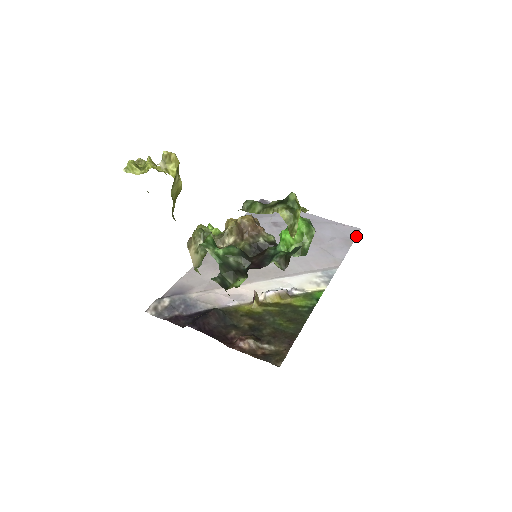
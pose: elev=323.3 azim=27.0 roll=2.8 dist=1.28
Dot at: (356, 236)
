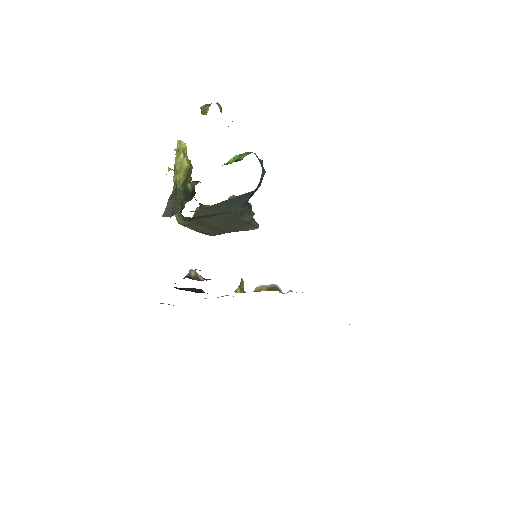
Dot at: occluded
